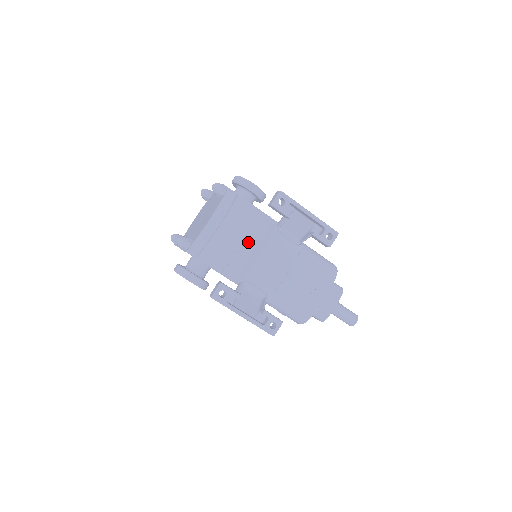
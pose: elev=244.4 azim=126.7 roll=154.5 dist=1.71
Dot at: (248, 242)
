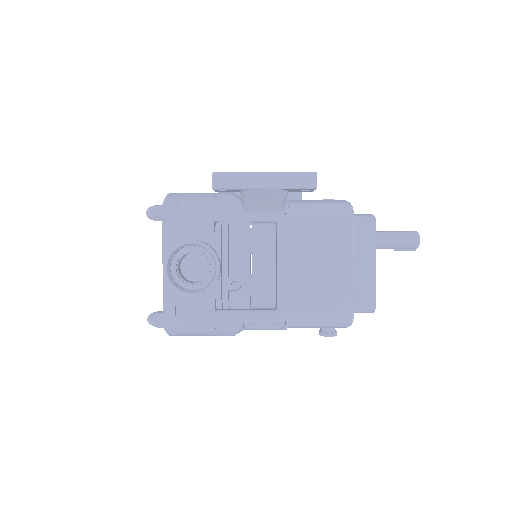
Dot at: occluded
